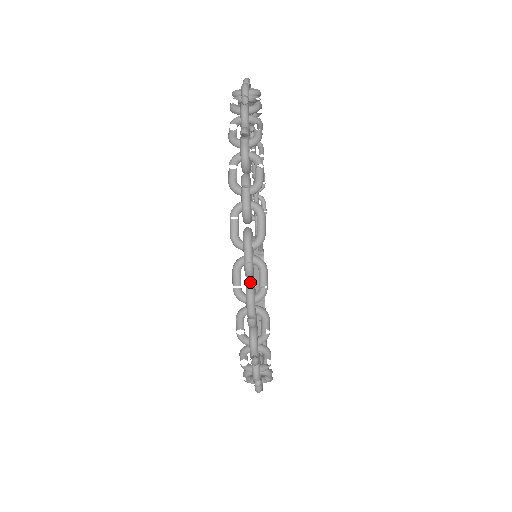
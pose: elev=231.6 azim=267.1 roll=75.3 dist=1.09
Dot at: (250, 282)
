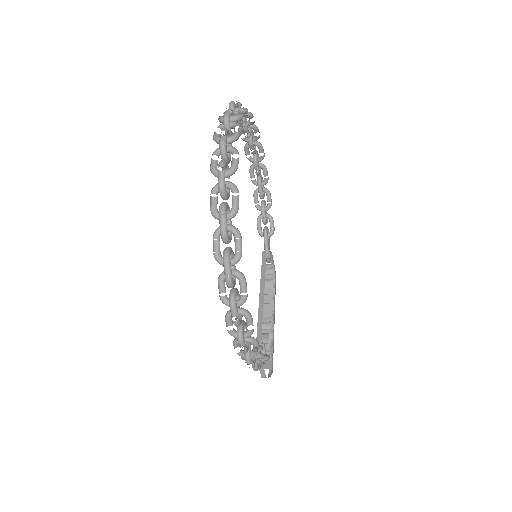
Dot at: (227, 247)
